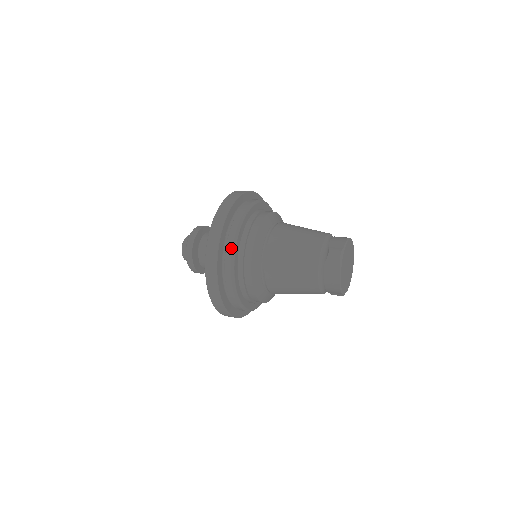
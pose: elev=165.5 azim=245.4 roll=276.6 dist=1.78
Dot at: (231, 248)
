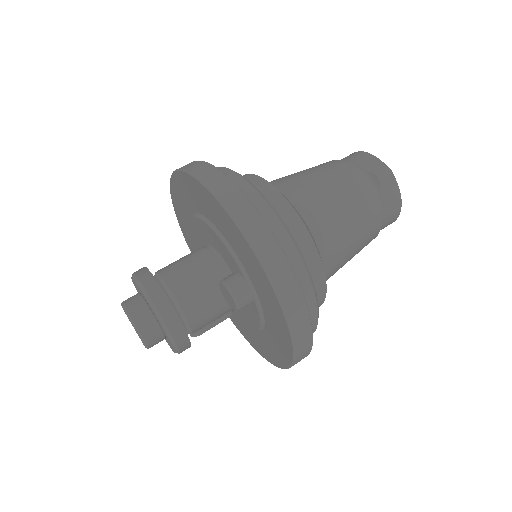
Dot at: (296, 253)
